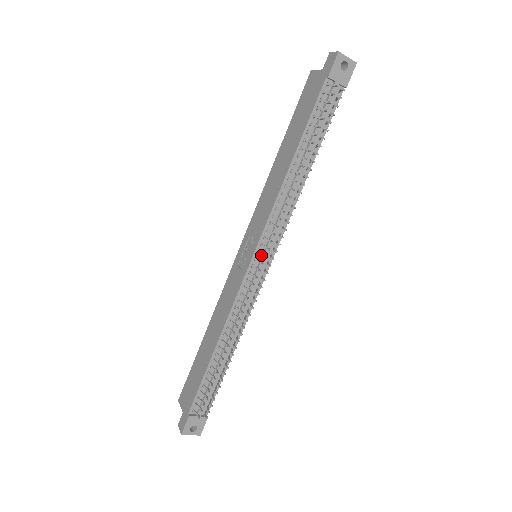
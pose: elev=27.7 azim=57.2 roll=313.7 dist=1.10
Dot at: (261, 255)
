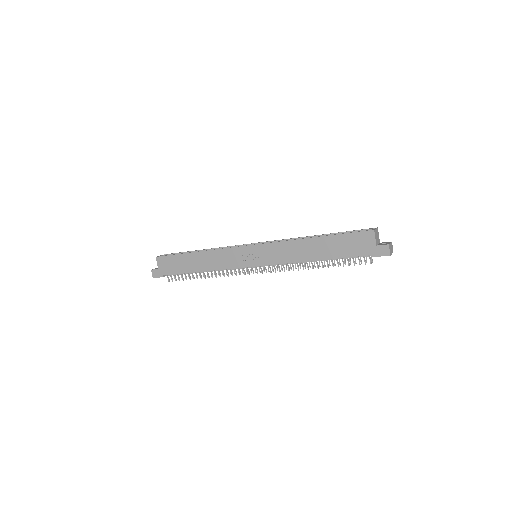
Dot at: occluded
